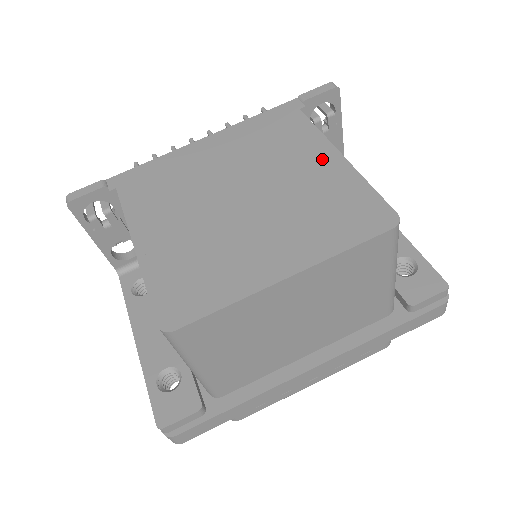
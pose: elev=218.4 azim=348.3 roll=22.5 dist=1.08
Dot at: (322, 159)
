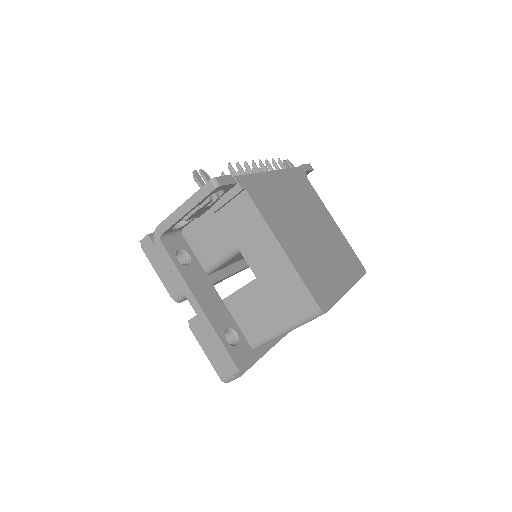
Dot at: (330, 221)
